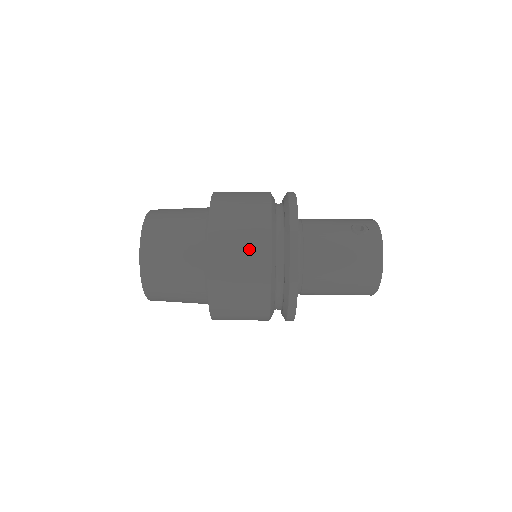
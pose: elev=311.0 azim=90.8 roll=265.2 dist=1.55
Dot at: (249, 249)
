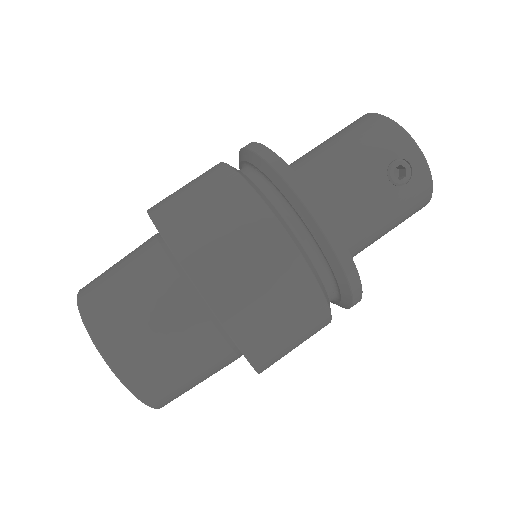
Dot at: (303, 329)
